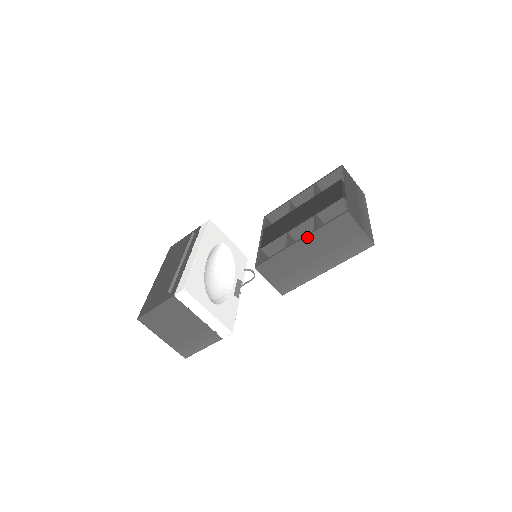
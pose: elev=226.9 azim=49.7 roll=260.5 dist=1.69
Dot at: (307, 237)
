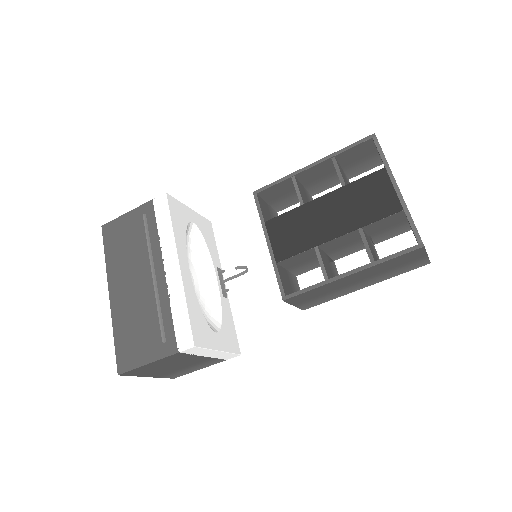
Dot at: (362, 271)
